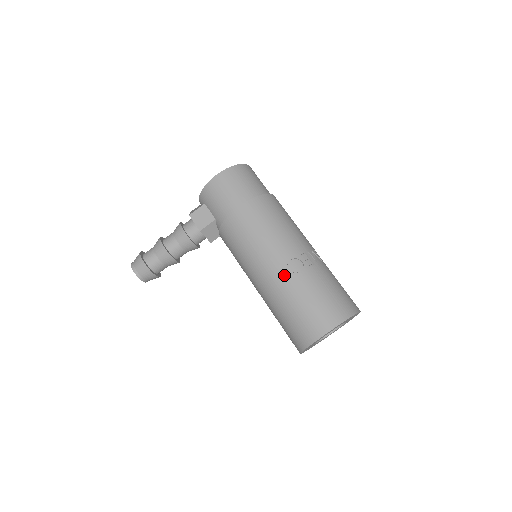
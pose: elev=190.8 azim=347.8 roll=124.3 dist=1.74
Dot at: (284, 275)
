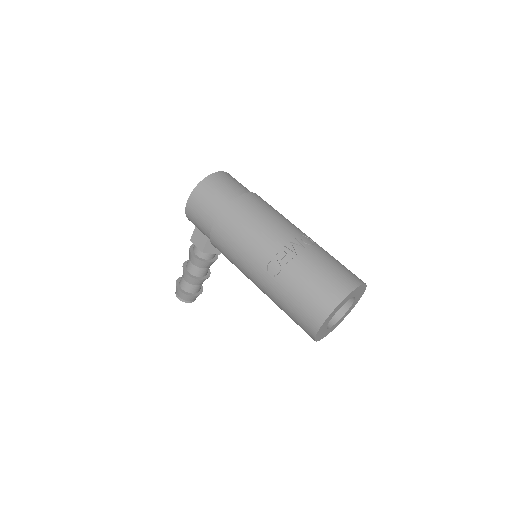
Dot at: (268, 280)
